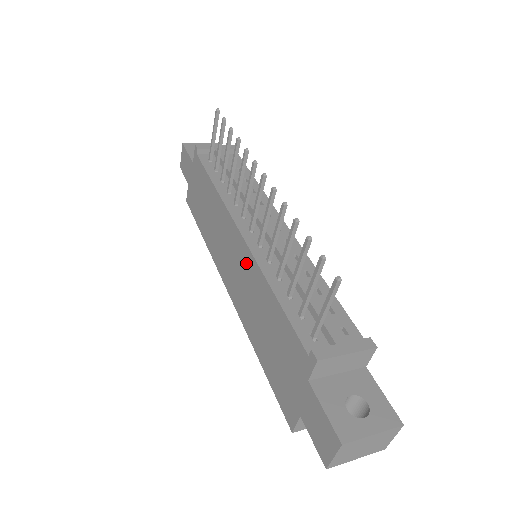
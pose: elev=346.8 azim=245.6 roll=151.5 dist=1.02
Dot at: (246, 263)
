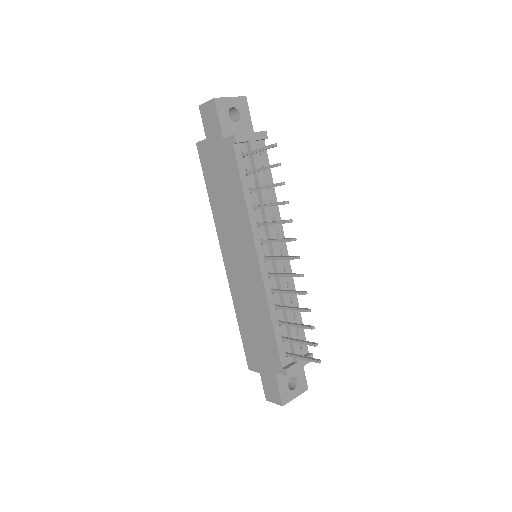
Dot at: (255, 281)
